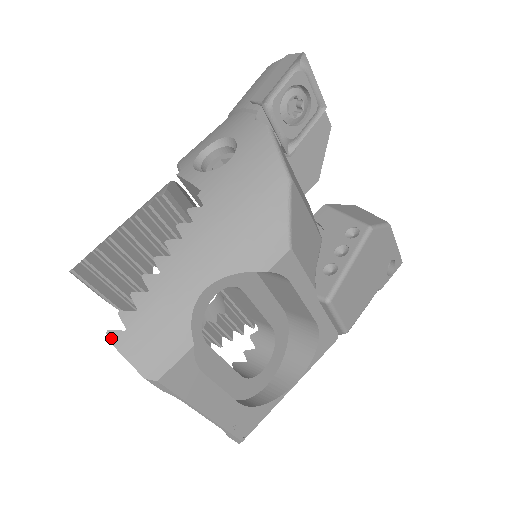
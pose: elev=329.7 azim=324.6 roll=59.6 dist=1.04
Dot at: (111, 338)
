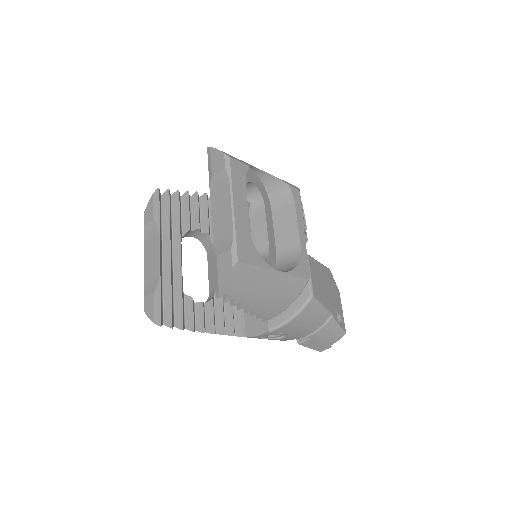
Dot at: (210, 147)
